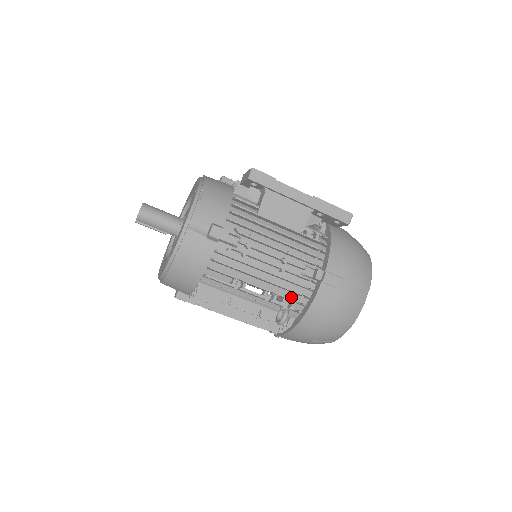
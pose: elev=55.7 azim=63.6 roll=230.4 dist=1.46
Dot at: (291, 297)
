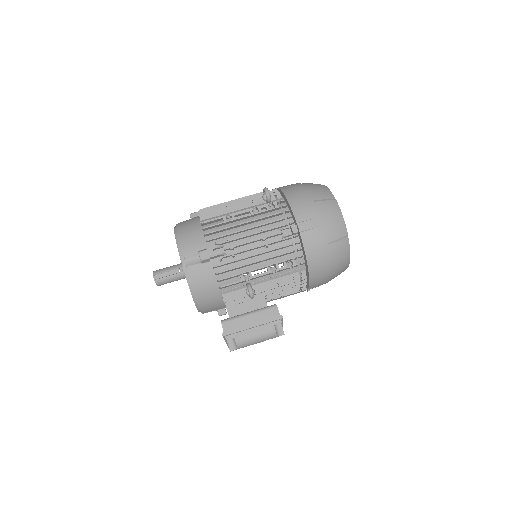
Dot at: occluded
